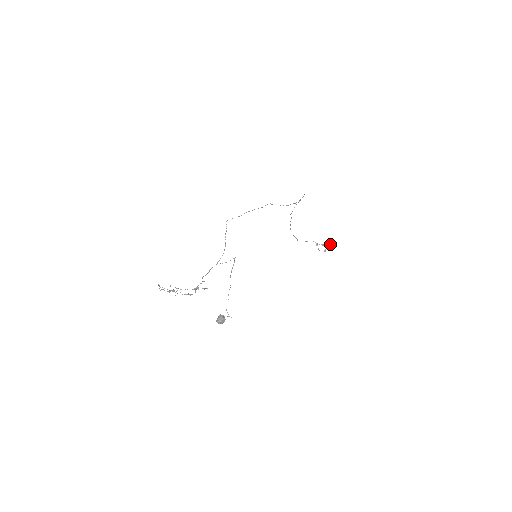
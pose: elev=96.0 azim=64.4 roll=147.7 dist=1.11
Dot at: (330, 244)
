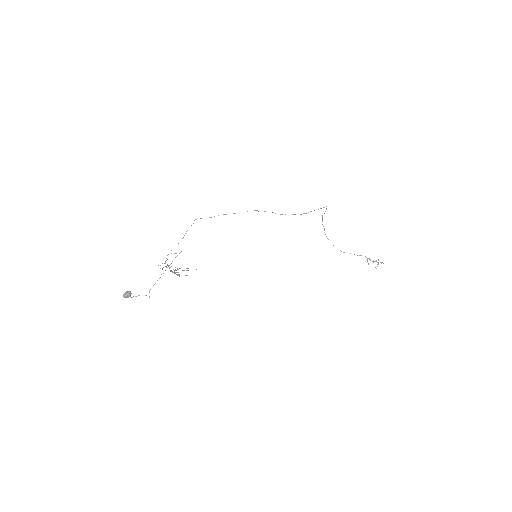
Dot at: (381, 262)
